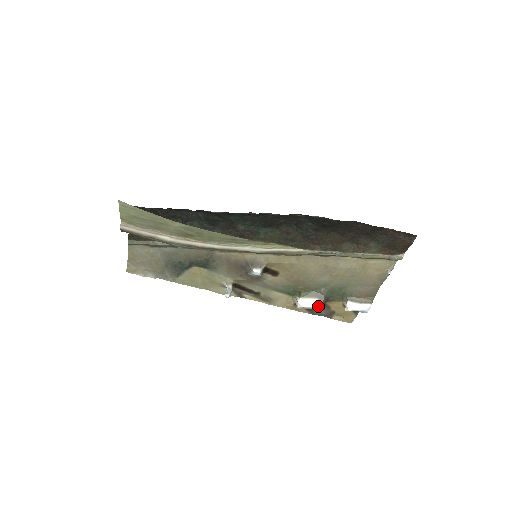
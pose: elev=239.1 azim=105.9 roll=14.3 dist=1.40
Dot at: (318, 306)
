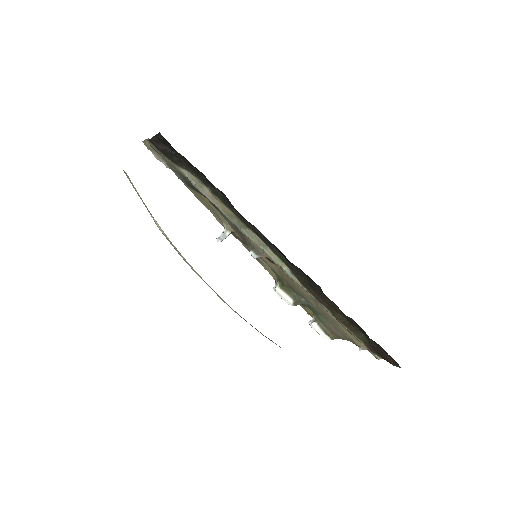
Dot at: (289, 304)
